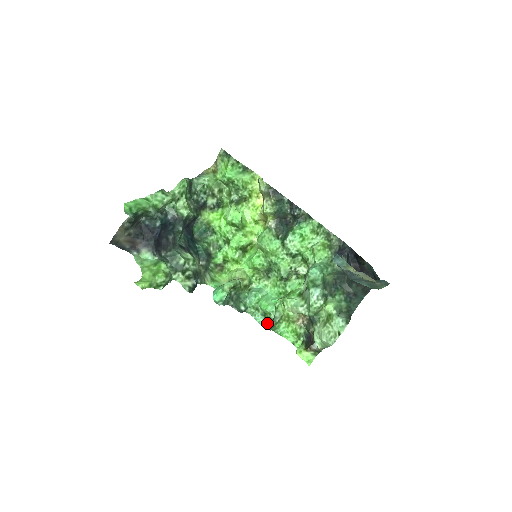
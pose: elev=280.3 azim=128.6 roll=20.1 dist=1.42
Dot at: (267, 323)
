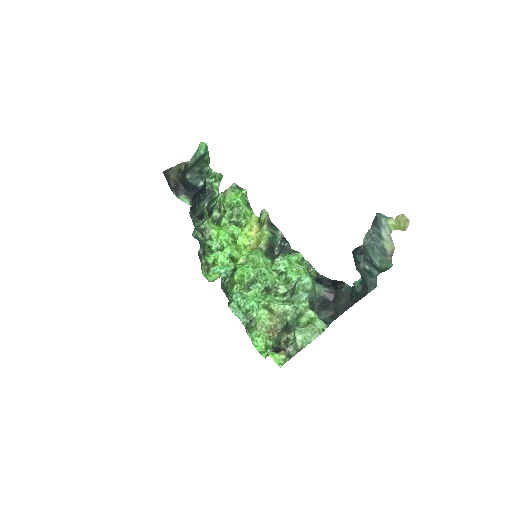
Dot at: (246, 321)
